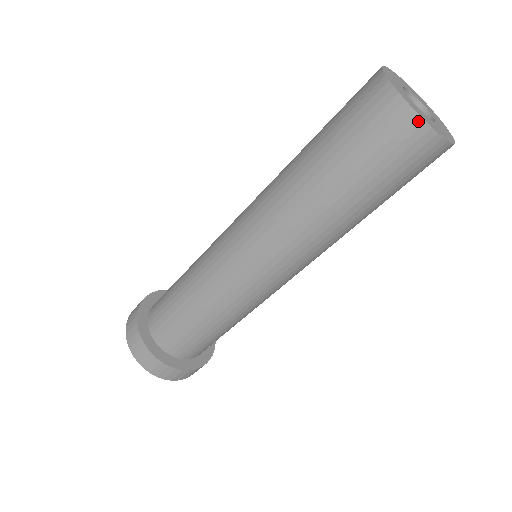
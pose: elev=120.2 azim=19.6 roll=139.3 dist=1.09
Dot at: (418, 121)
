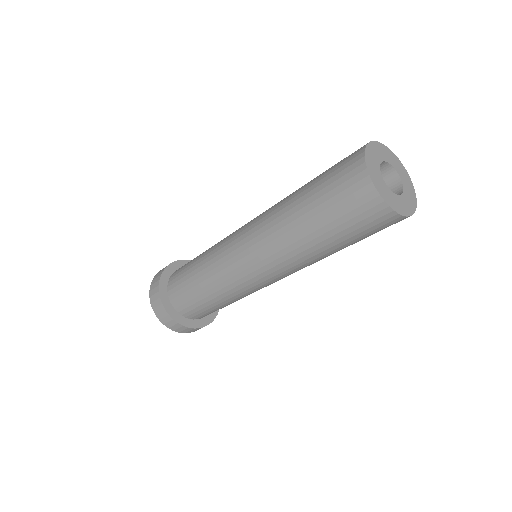
Dot at: (362, 160)
